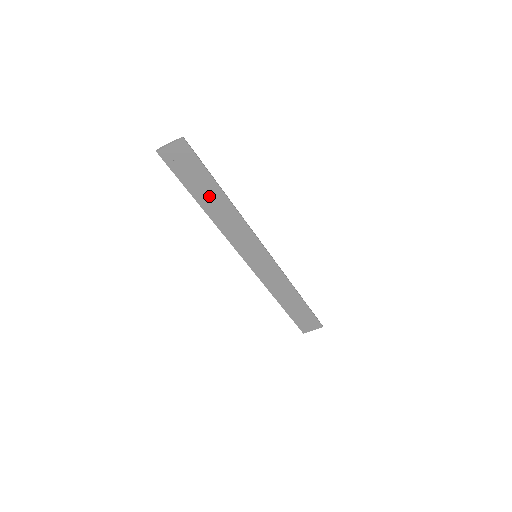
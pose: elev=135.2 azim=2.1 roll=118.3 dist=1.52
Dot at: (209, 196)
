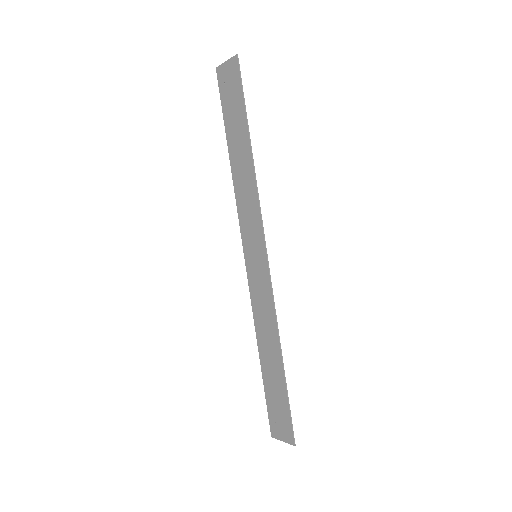
Dot at: (238, 141)
